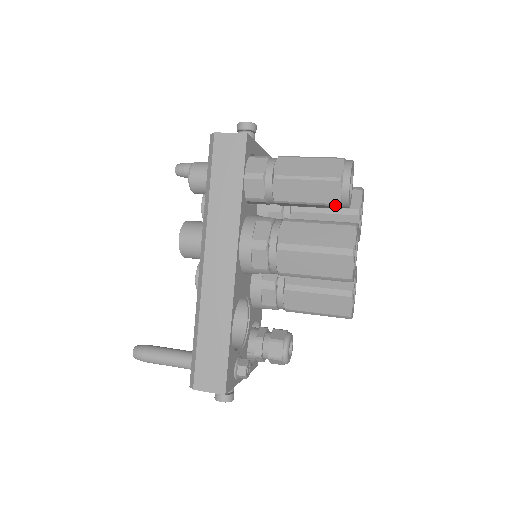
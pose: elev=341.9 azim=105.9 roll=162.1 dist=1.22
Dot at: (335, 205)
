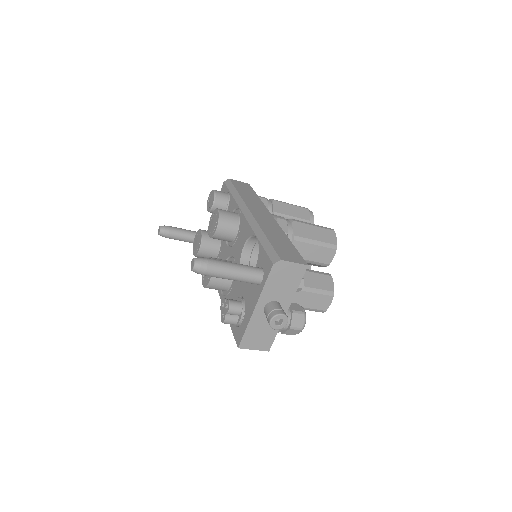
Dot at: (308, 221)
